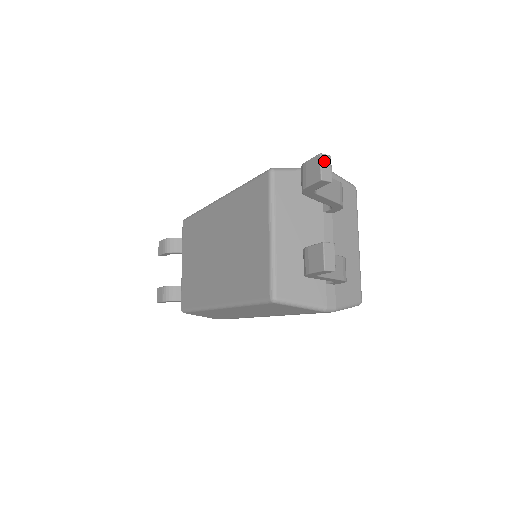
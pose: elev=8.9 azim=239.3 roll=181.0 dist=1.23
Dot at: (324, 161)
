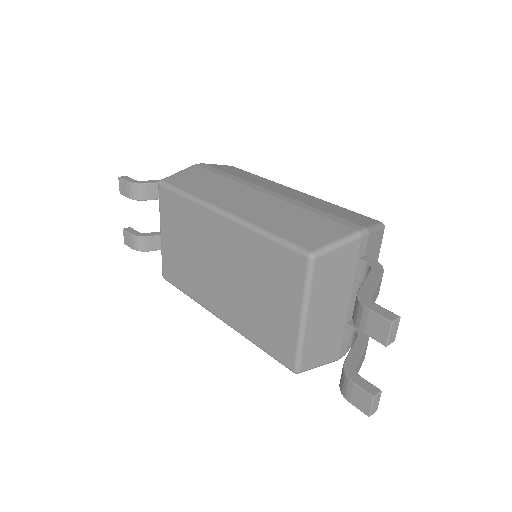
Dot at: (393, 327)
